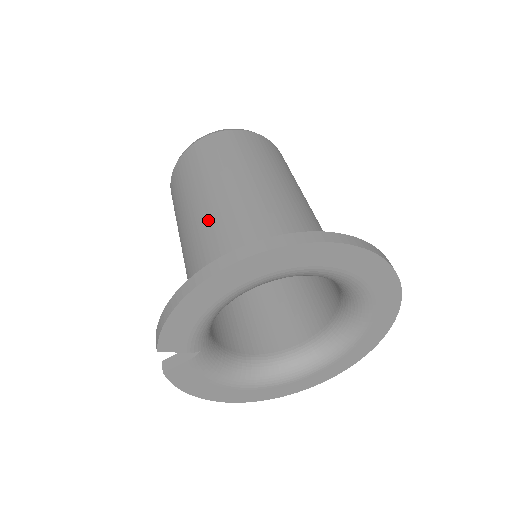
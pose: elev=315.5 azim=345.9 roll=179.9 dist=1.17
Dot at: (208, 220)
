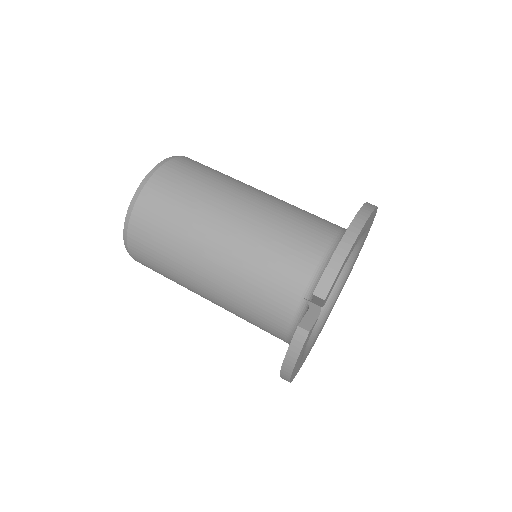
Dot at: (263, 212)
